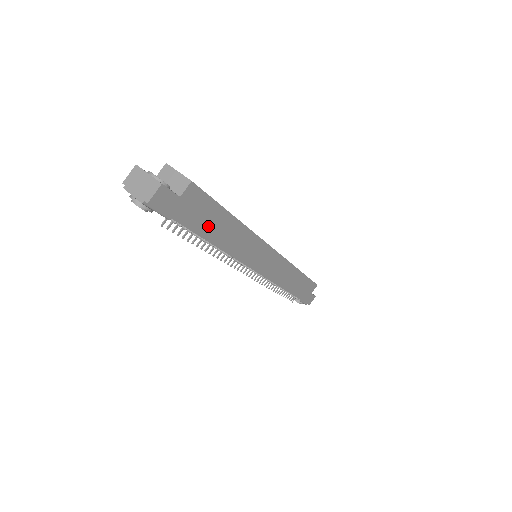
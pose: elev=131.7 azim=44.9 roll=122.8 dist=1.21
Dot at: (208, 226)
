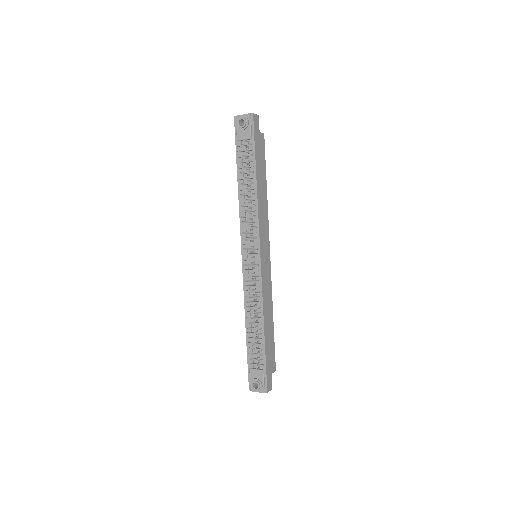
Dot at: (259, 168)
